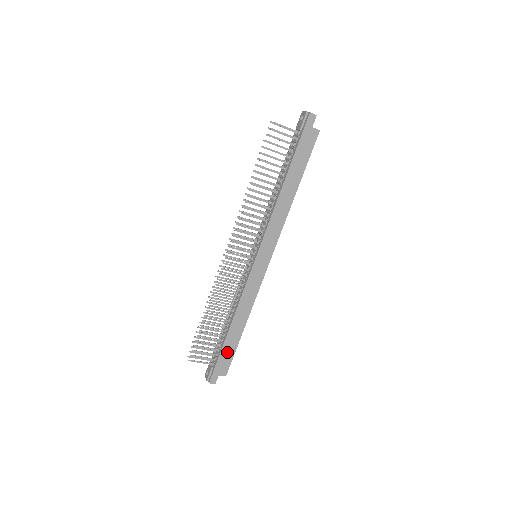
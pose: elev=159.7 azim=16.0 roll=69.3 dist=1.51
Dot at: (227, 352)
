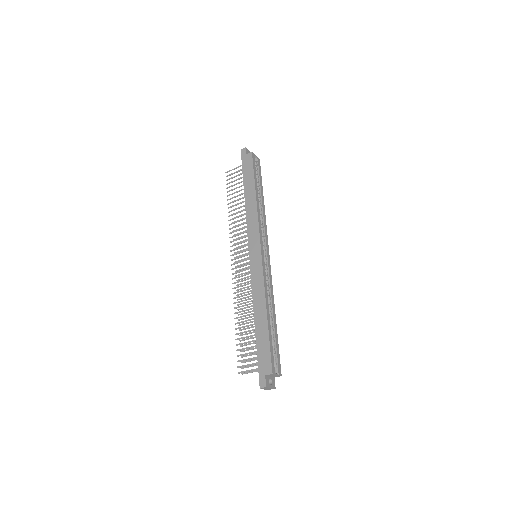
Dot at: (262, 347)
